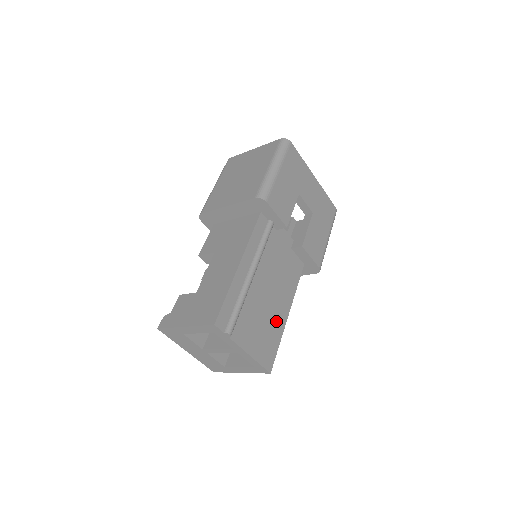
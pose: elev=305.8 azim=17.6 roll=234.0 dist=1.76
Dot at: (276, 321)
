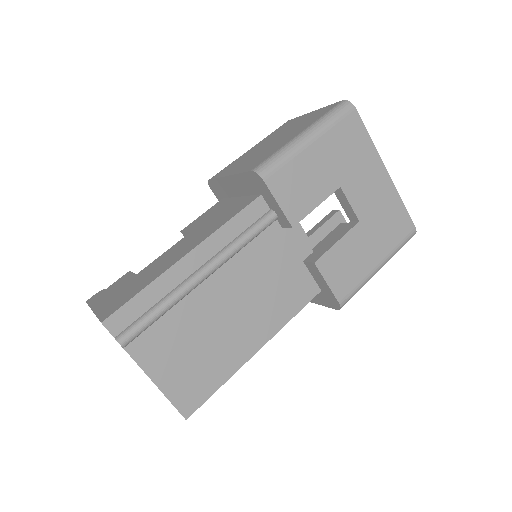
Dot at: (228, 352)
